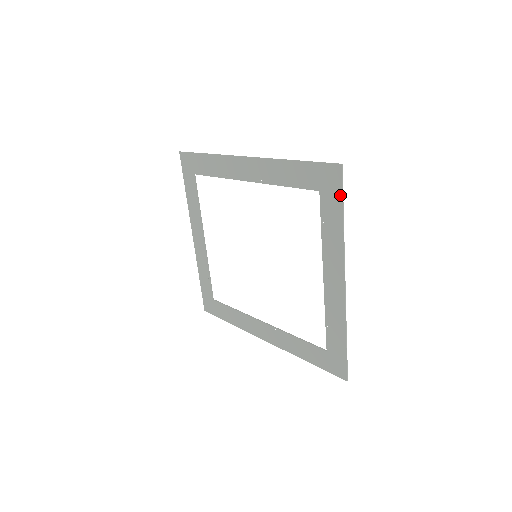
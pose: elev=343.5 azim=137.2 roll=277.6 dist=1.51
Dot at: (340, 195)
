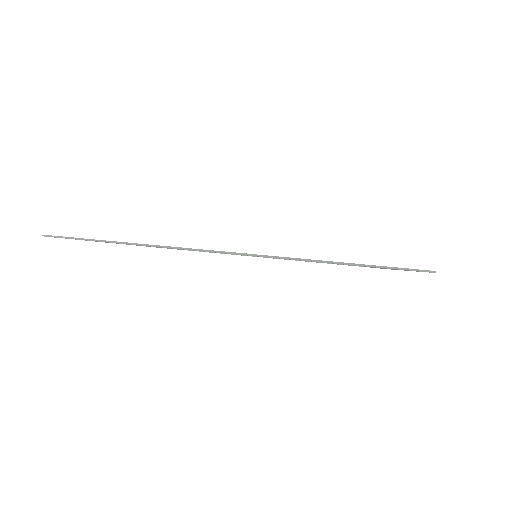
Dot at: occluded
